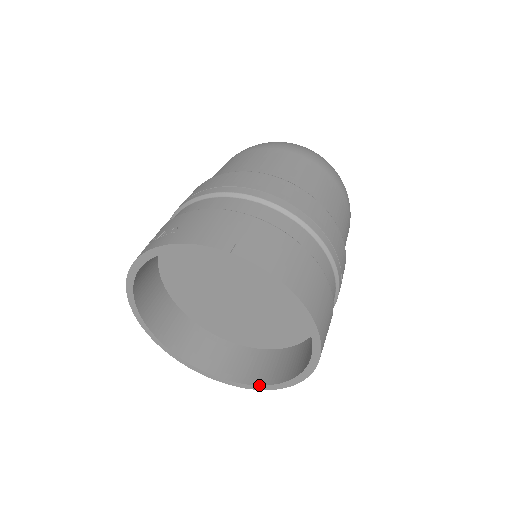
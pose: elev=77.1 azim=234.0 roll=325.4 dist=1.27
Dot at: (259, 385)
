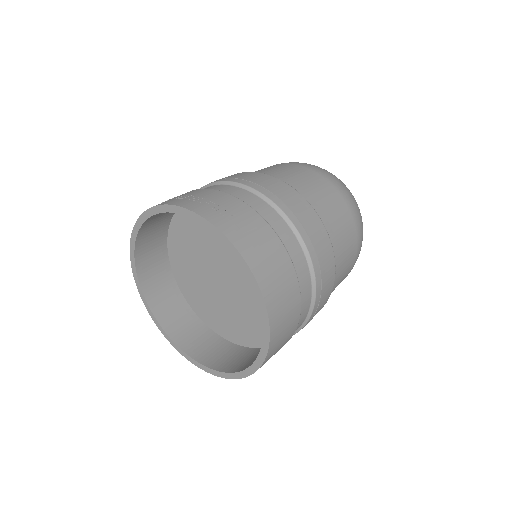
Dot at: (169, 336)
